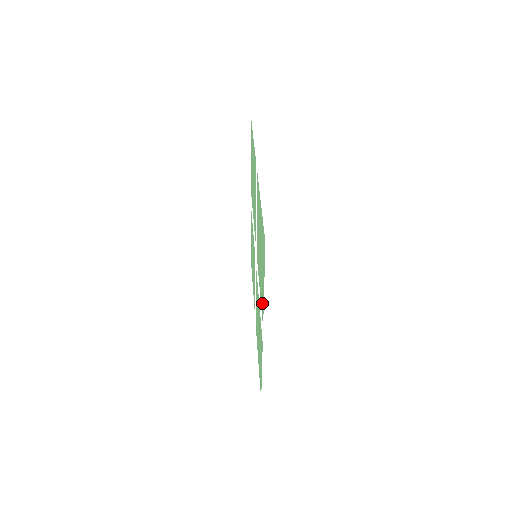
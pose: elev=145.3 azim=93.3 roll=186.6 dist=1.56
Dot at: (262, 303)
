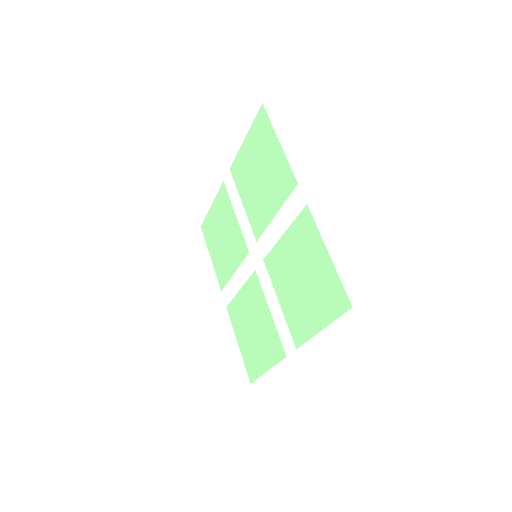
Dot at: (300, 330)
